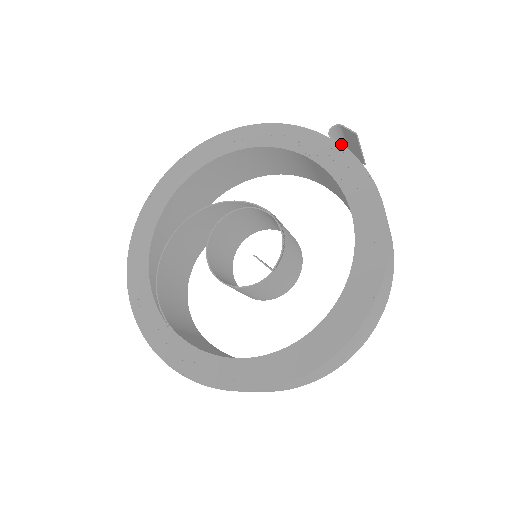
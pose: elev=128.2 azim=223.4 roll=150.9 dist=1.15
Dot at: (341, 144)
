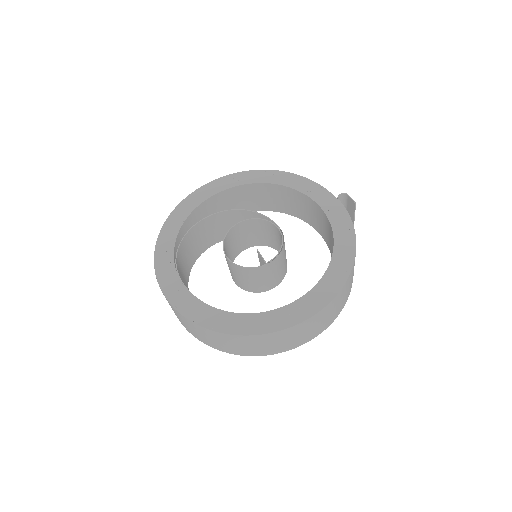
Dot at: (343, 205)
